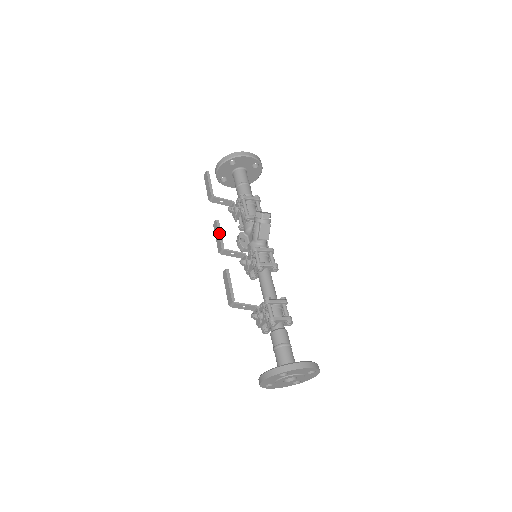
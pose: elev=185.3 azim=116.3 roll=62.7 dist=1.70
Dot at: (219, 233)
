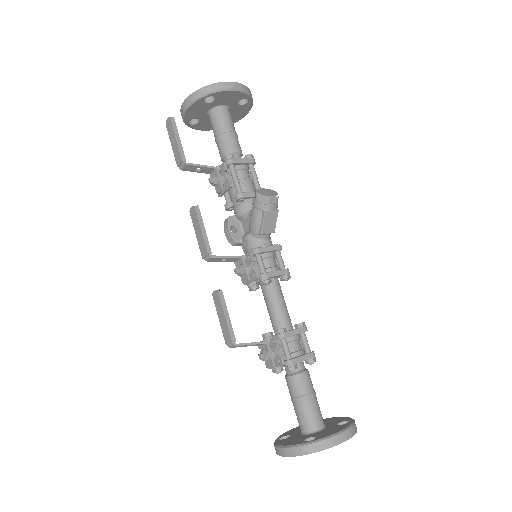
Dot at: (202, 229)
